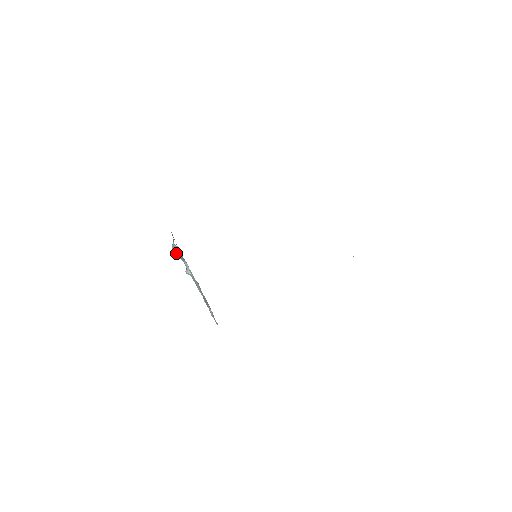
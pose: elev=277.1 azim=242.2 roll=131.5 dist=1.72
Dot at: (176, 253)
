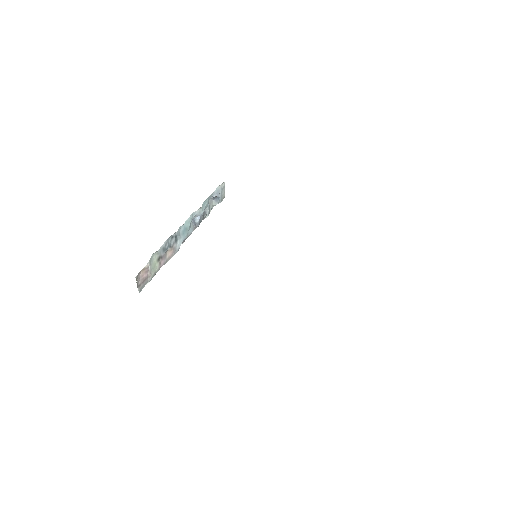
Dot at: (209, 202)
